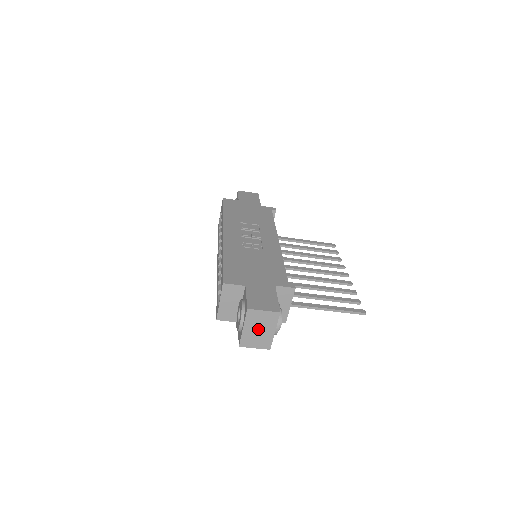
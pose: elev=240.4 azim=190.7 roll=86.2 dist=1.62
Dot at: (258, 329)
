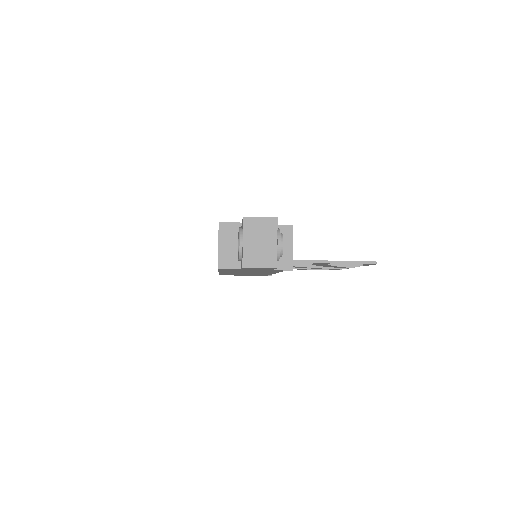
Dot at: (259, 242)
